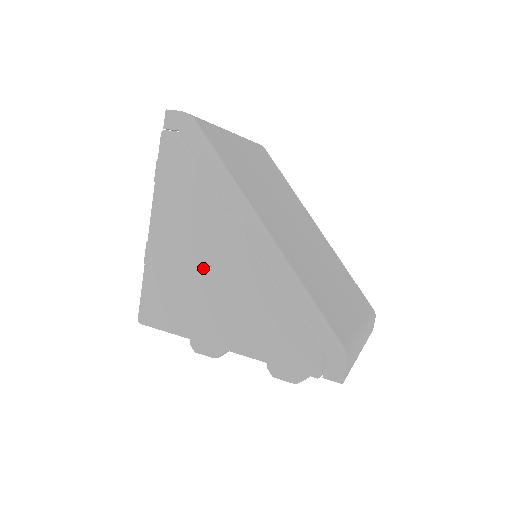
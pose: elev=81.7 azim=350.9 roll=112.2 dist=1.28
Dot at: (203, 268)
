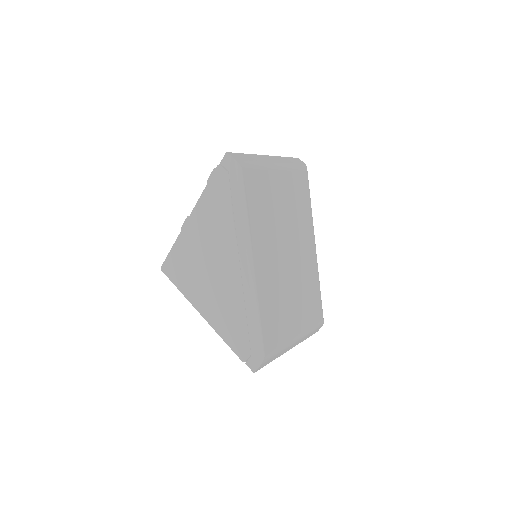
Dot at: (208, 263)
